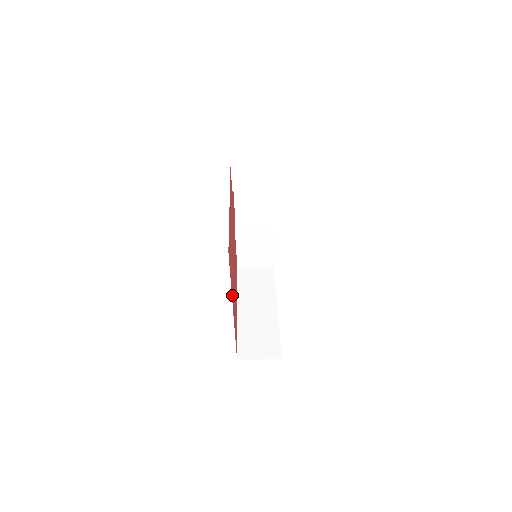
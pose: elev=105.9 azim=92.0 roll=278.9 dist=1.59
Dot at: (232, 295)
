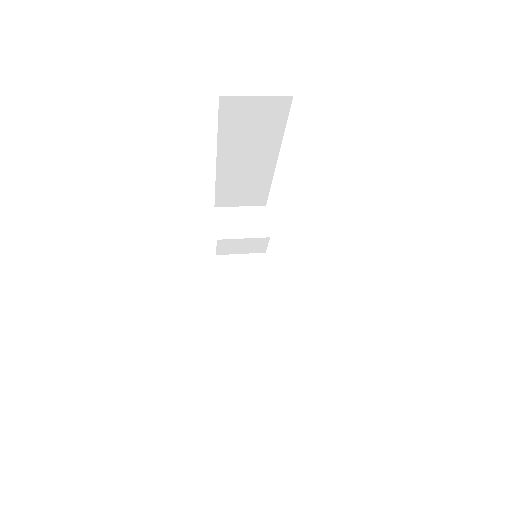
Dot at: occluded
